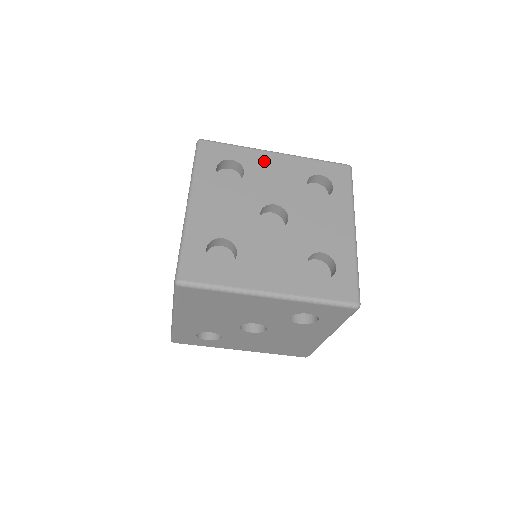
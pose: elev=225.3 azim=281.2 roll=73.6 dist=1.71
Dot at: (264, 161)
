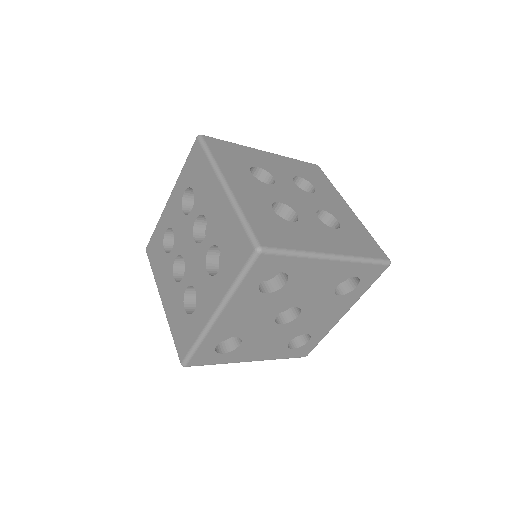
Dot at: (314, 270)
